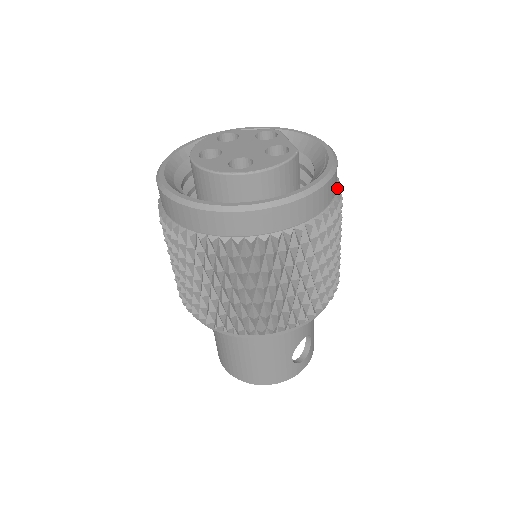
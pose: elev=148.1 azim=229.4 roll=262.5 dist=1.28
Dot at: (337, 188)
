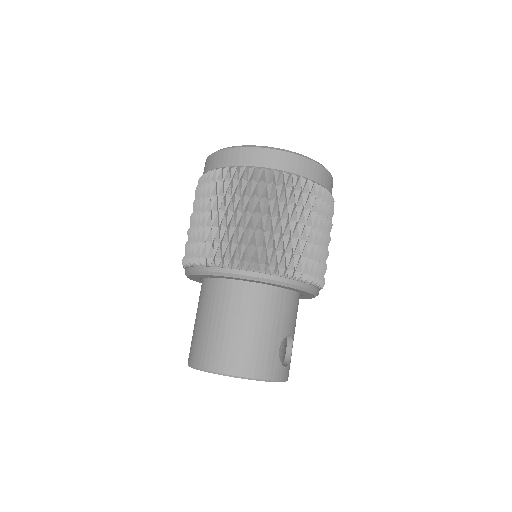
Dot at: occluded
